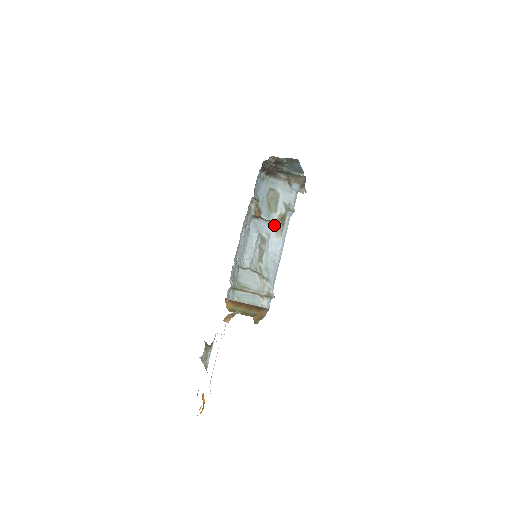
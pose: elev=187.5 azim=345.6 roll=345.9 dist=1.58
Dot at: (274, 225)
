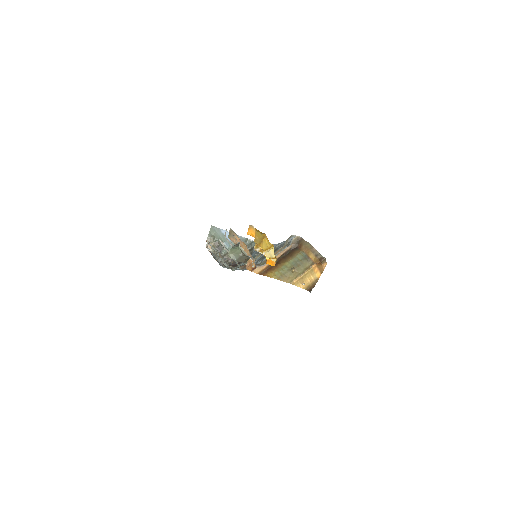
Dot at: (261, 255)
